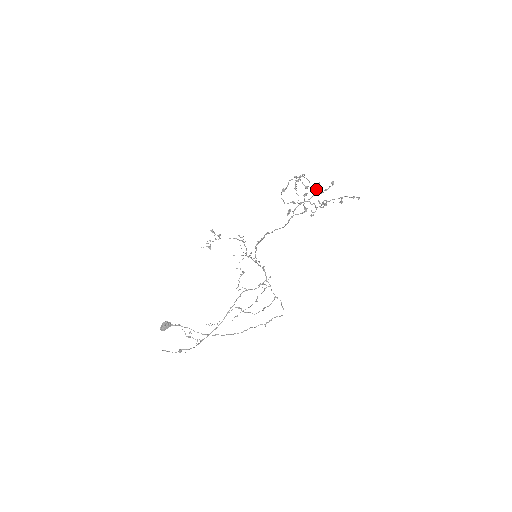
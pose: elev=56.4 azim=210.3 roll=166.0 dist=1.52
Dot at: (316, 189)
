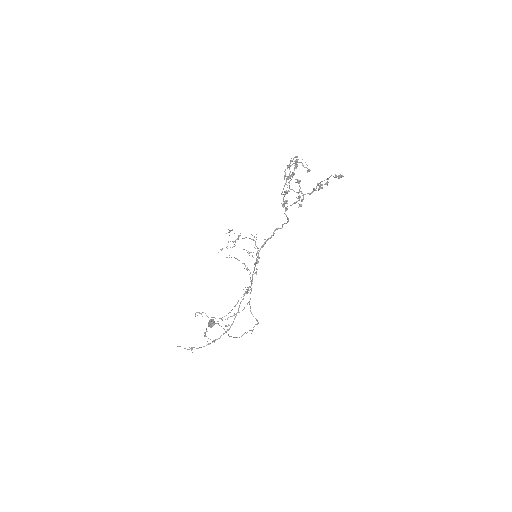
Dot at: occluded
